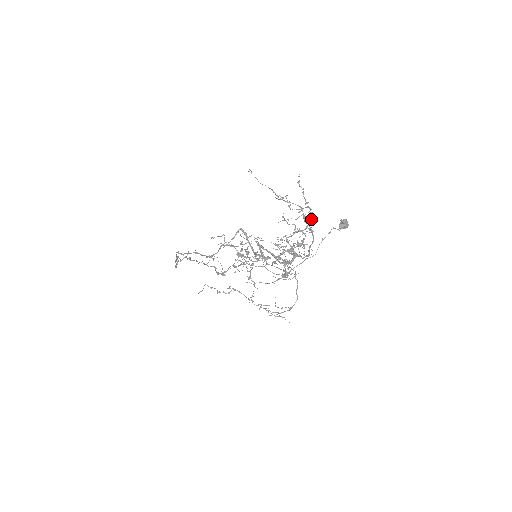
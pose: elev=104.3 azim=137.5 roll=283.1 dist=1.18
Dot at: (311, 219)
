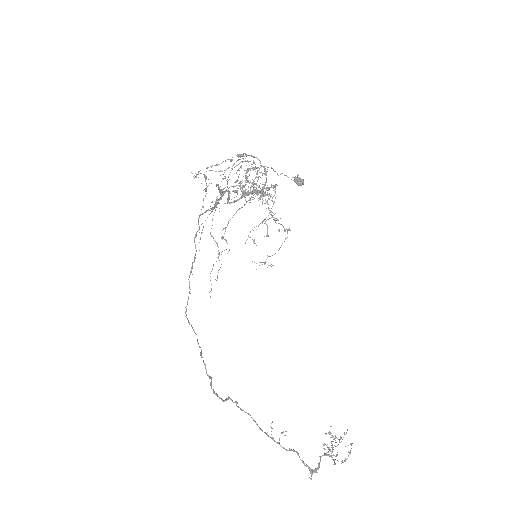
Dot at: occluded
